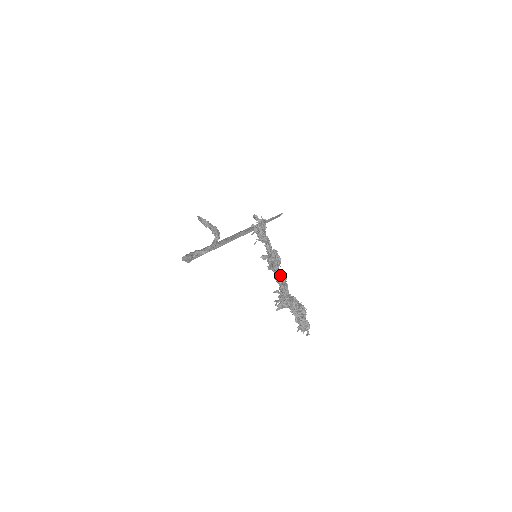
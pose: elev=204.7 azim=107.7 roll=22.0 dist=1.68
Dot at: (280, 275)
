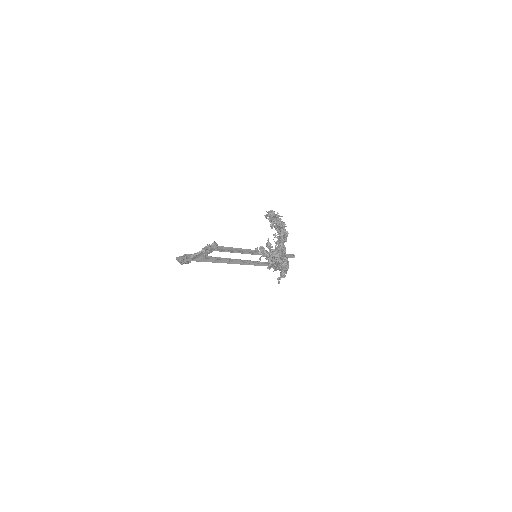
Dot at: occluded
